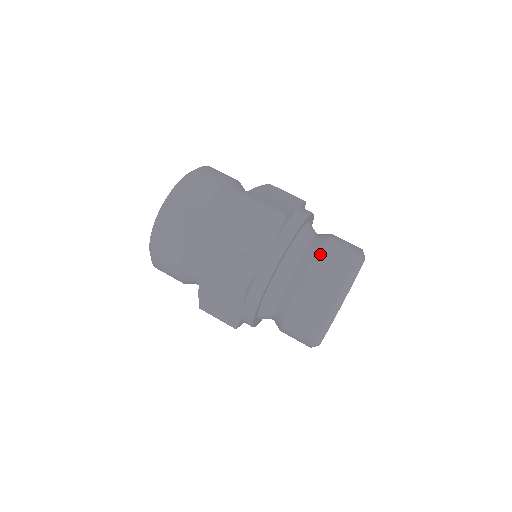
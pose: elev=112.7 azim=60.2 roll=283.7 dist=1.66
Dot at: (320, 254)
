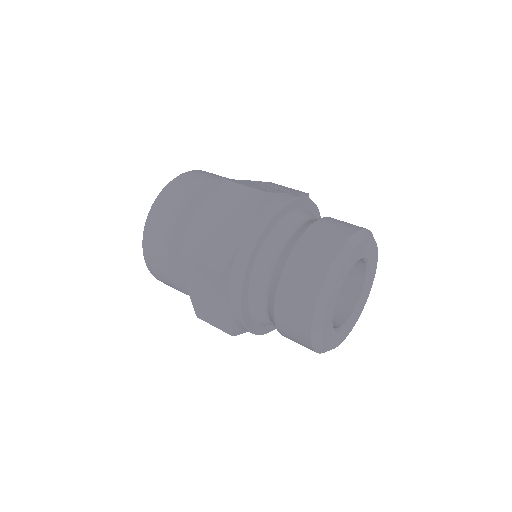
Dot at: occluded
